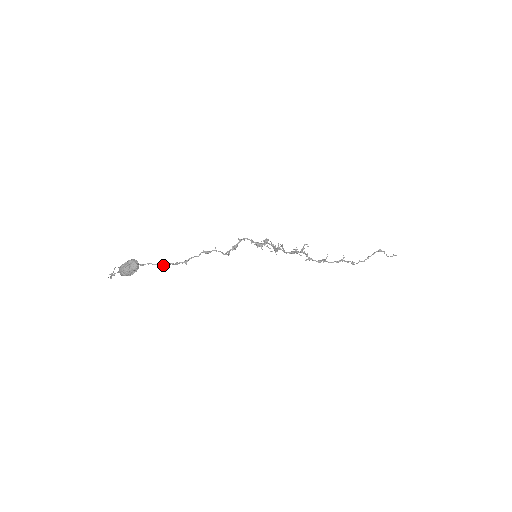
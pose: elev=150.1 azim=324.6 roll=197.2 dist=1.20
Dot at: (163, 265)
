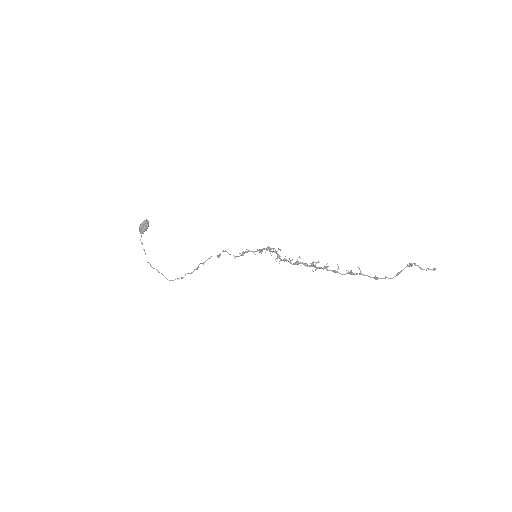
Dot at: (192, 272)
